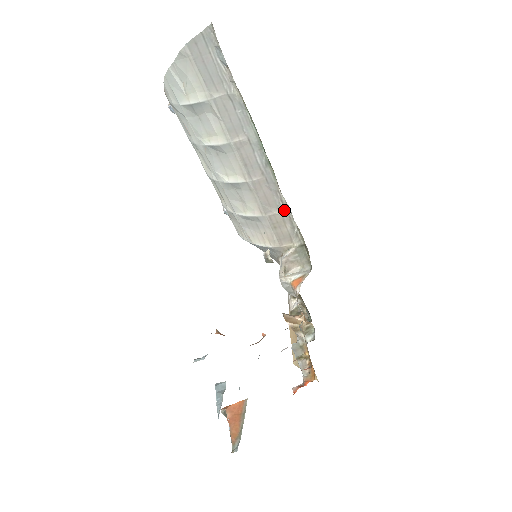
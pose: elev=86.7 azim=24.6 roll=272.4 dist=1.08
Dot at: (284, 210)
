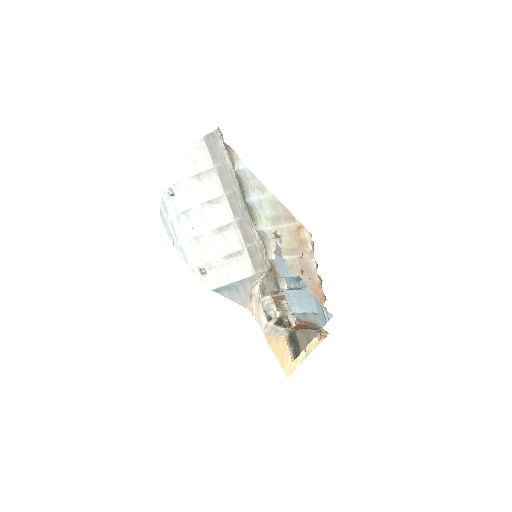
Dot at: (256, 242)
